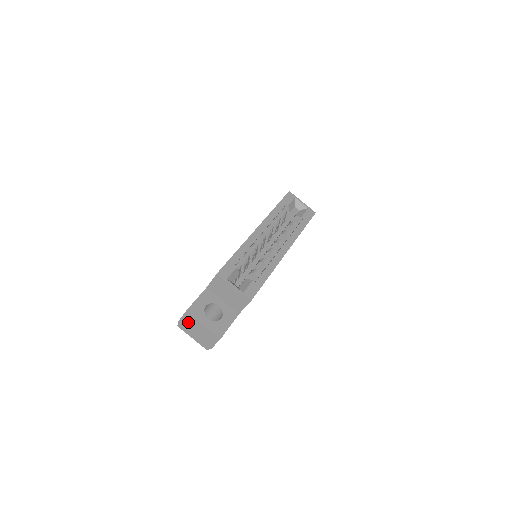
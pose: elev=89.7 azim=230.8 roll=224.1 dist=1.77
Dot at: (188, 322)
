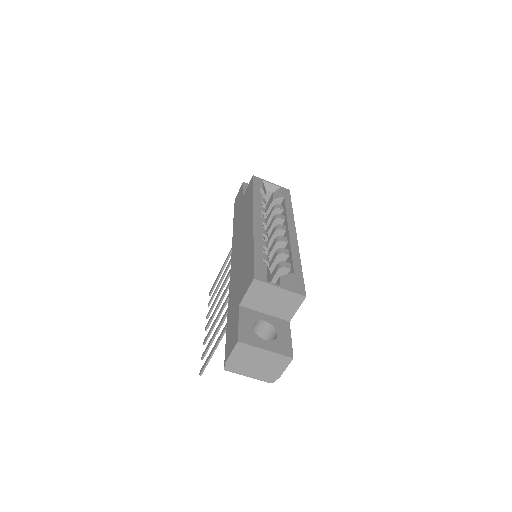
Dot at: (241, 356)
